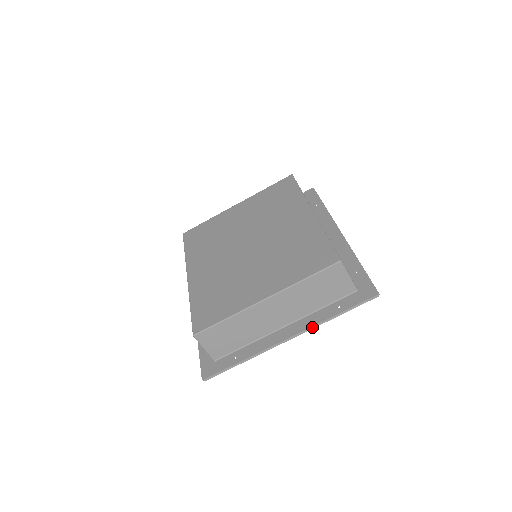
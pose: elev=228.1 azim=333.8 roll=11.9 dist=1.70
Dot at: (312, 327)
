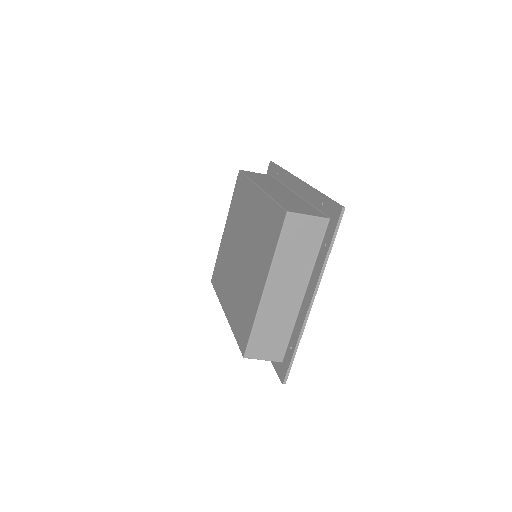
Dot at: (319, 278)
